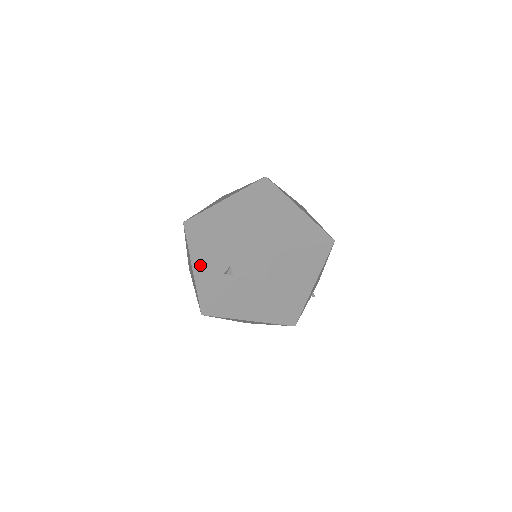
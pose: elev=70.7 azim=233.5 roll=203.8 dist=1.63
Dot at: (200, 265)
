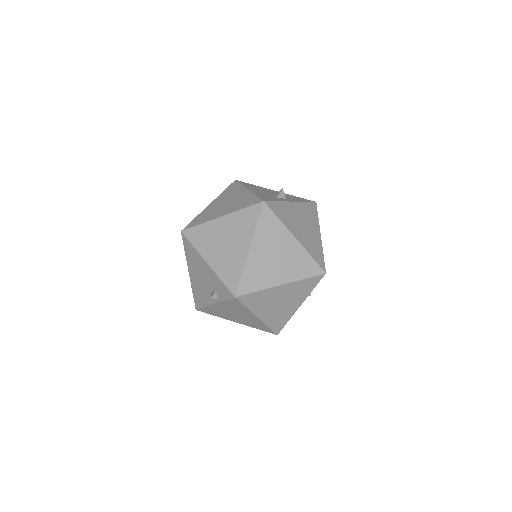
Dot at: (194, 274)
